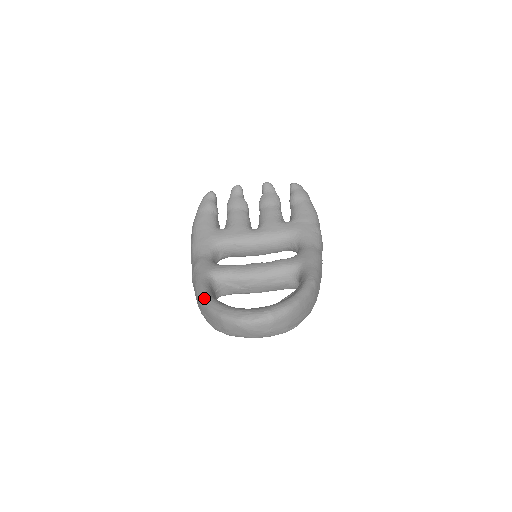
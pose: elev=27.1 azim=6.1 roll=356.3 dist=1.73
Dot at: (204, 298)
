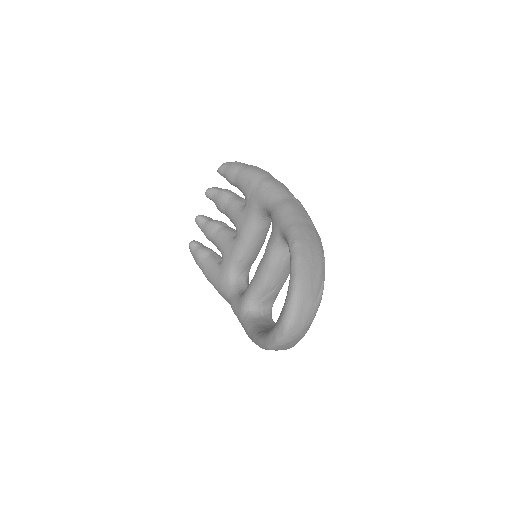
Dot at: (252, 340)
